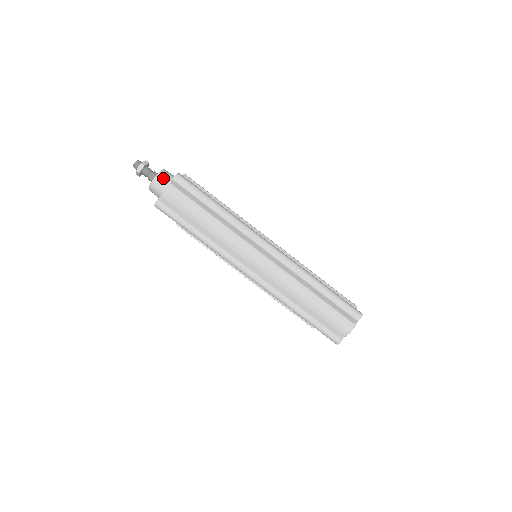
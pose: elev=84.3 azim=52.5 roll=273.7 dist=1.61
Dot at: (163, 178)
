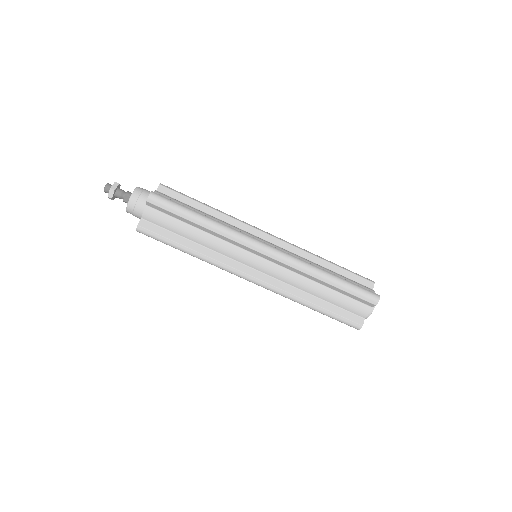
Dot at: (137, 200)
